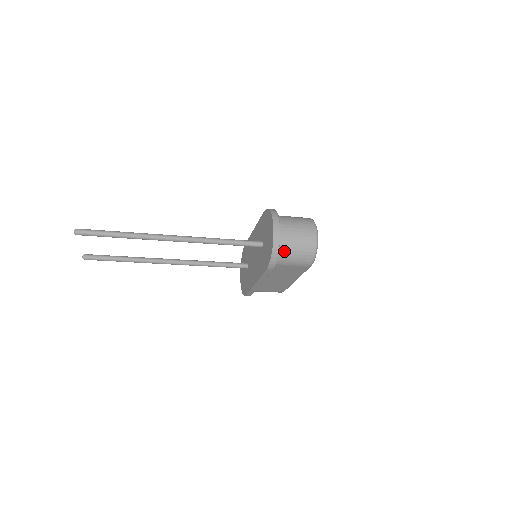
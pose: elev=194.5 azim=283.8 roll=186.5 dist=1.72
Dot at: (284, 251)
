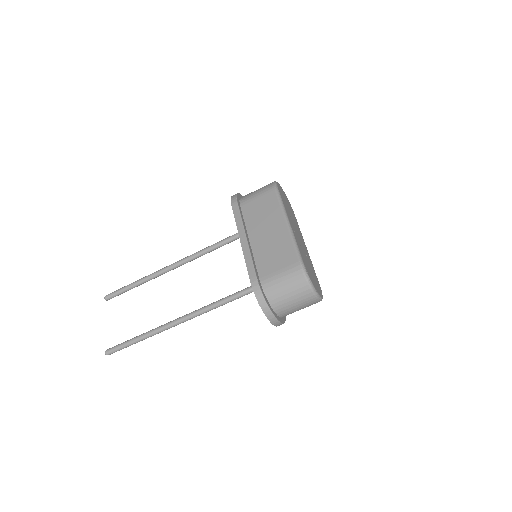
Dot at: occluded
